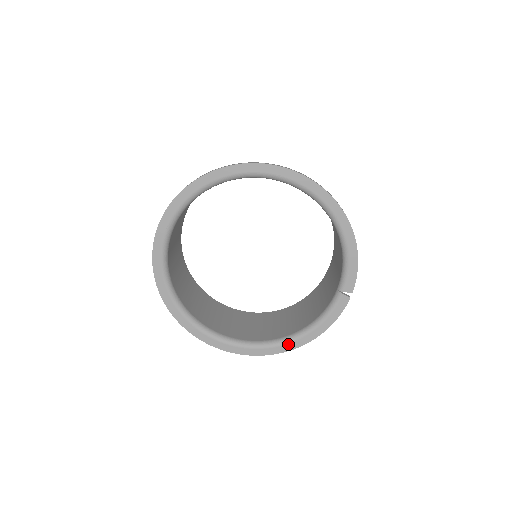
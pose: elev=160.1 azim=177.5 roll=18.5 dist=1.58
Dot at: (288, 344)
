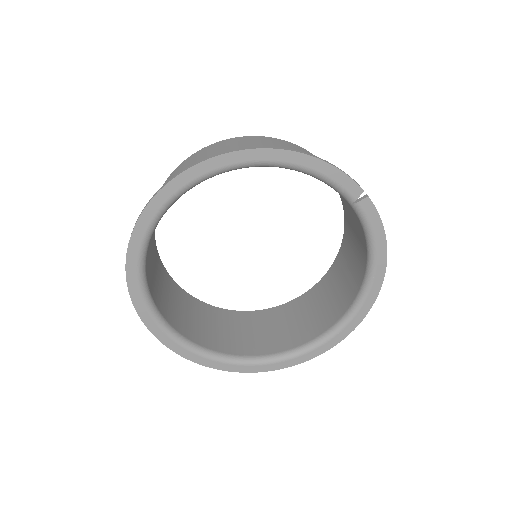
Dot at: (371, 288)
